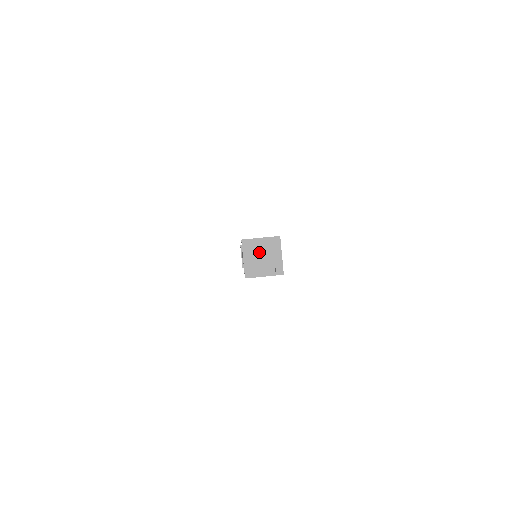
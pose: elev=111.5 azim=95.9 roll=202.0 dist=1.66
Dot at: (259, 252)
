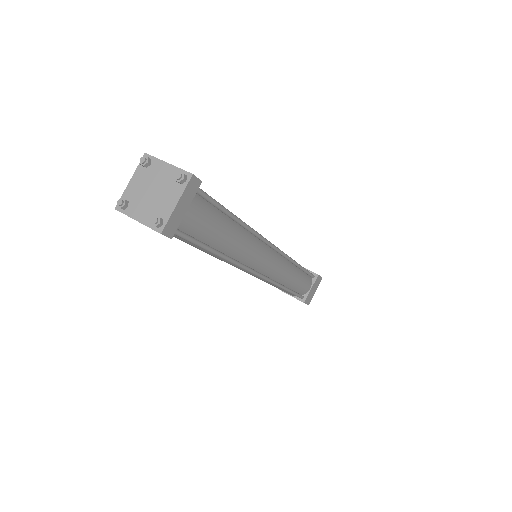
Dot at: (144, 193)
